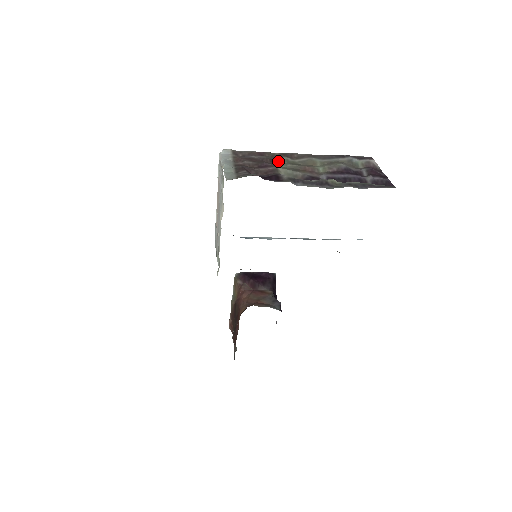
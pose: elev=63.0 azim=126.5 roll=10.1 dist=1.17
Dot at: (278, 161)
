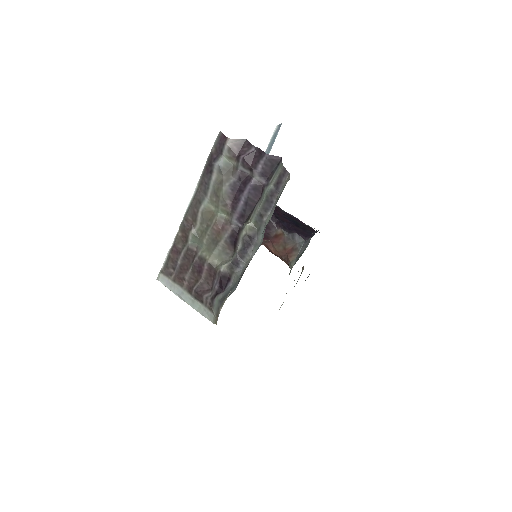
Dot at: (193, 244)
